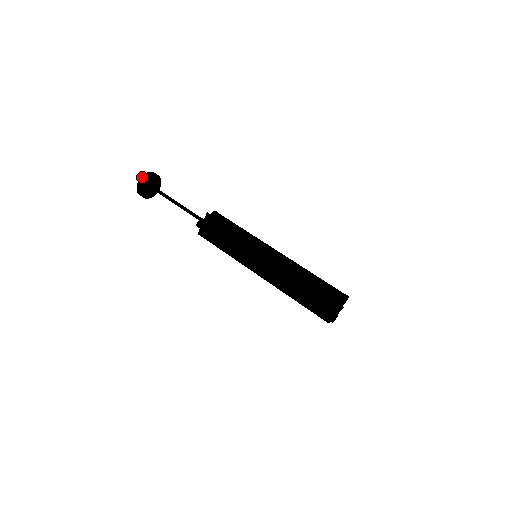
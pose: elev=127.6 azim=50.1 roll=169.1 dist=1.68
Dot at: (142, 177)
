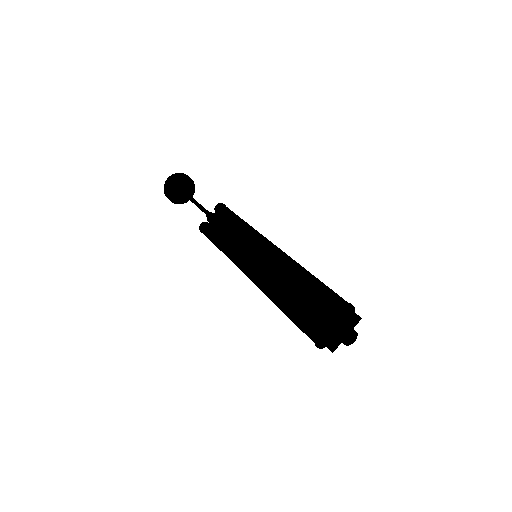
Dot at: (164, 186)
